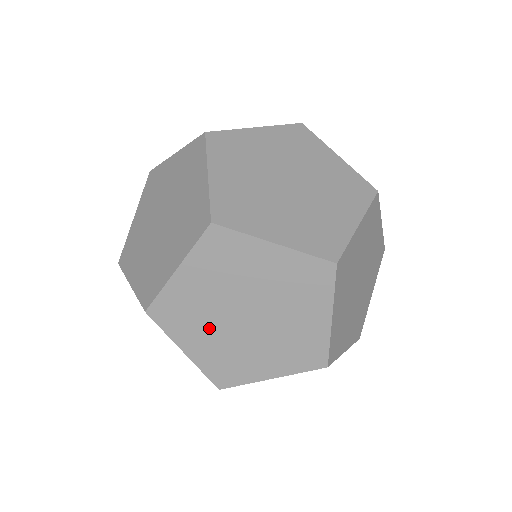
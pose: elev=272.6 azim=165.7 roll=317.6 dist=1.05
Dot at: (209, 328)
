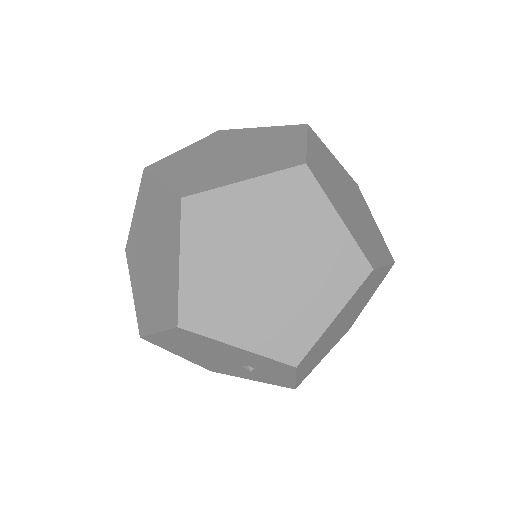
Dot at: (244, 303)
